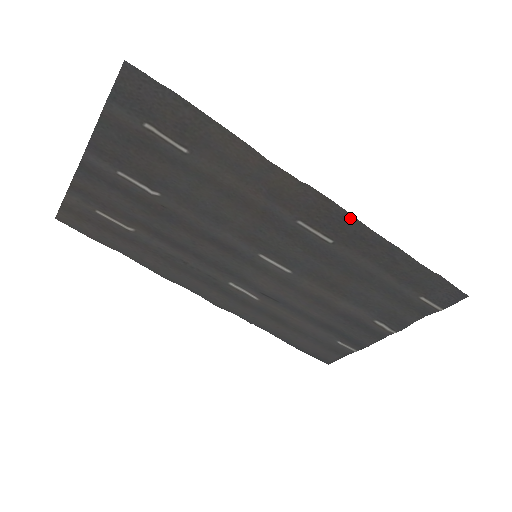
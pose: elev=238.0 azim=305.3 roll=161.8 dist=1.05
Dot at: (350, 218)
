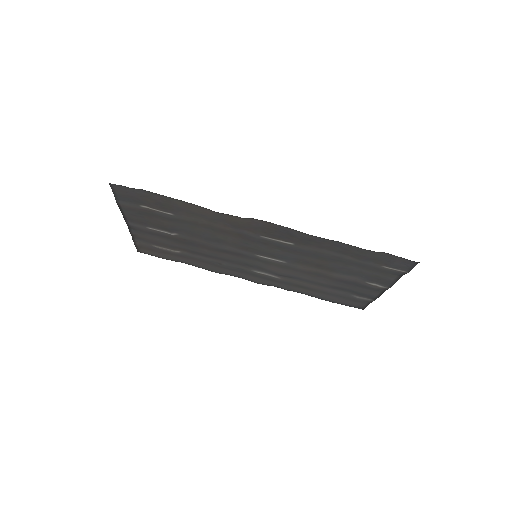
Dot at: (292, 230)
